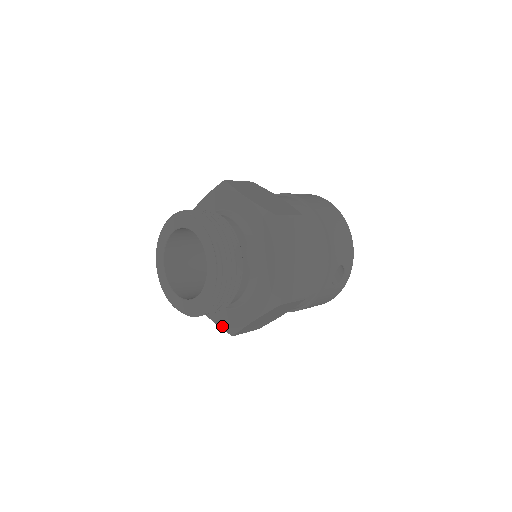
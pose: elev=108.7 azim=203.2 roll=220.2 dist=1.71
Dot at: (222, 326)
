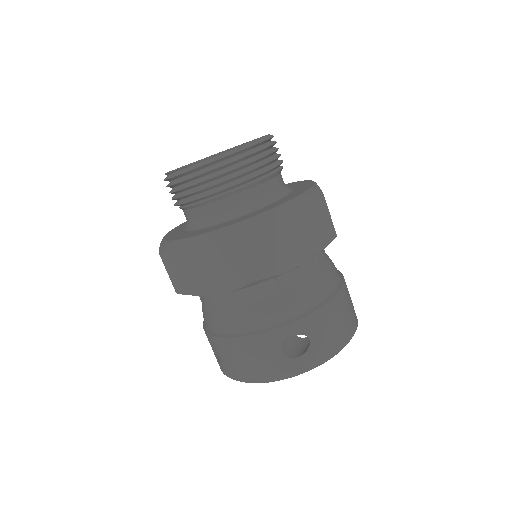
Dot at: (164, 240)
